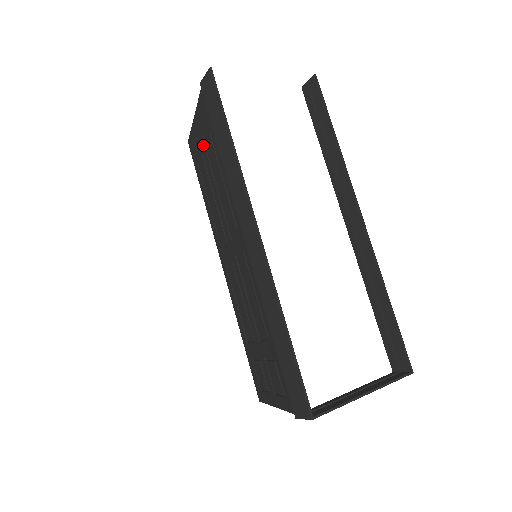
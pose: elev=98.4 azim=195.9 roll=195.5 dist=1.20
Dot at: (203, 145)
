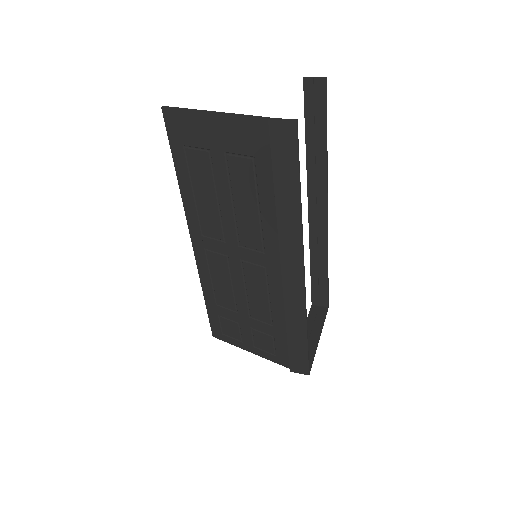
Dot at: (221, 151)
